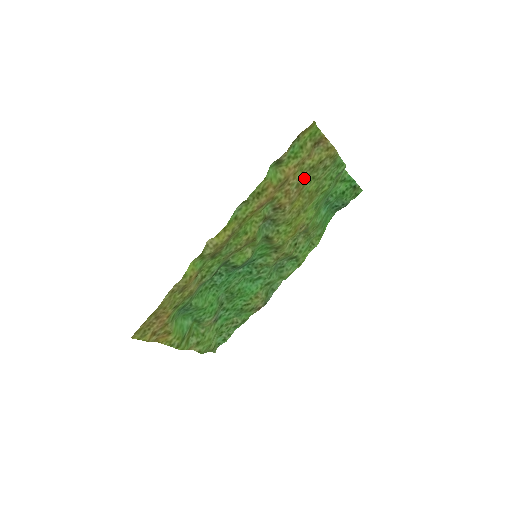
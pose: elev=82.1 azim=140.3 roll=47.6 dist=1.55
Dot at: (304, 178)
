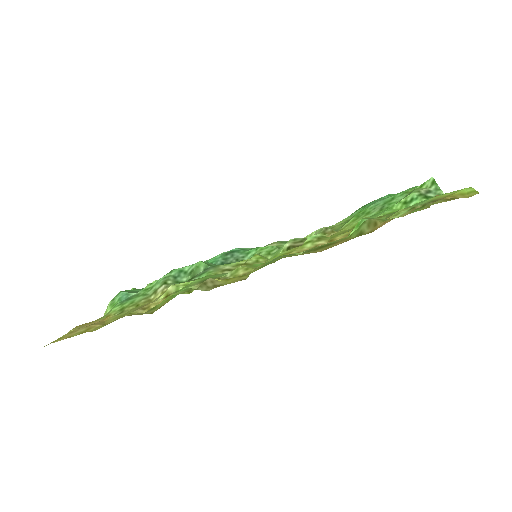
Dot at: occluded
